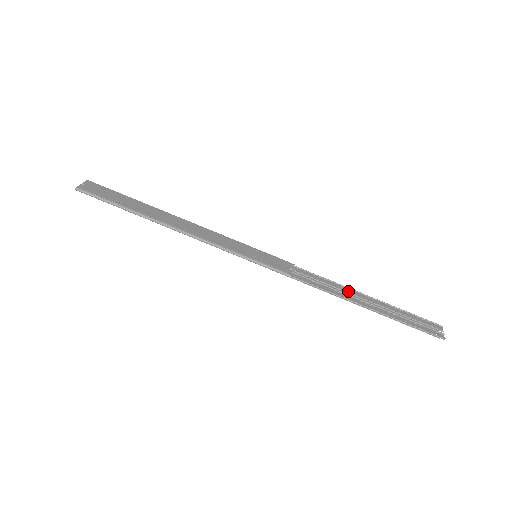
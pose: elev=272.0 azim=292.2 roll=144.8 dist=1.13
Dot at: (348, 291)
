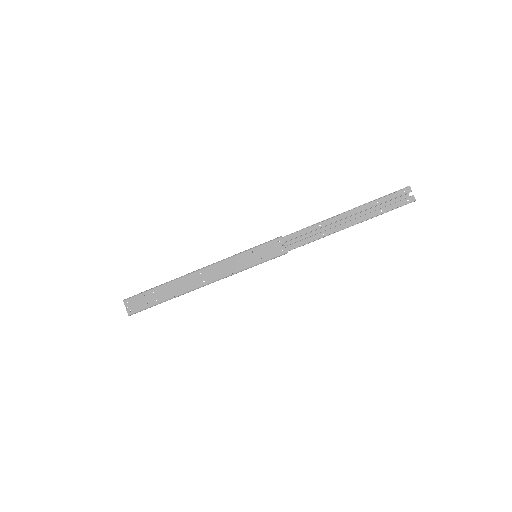
Dot at: (329, 222)
